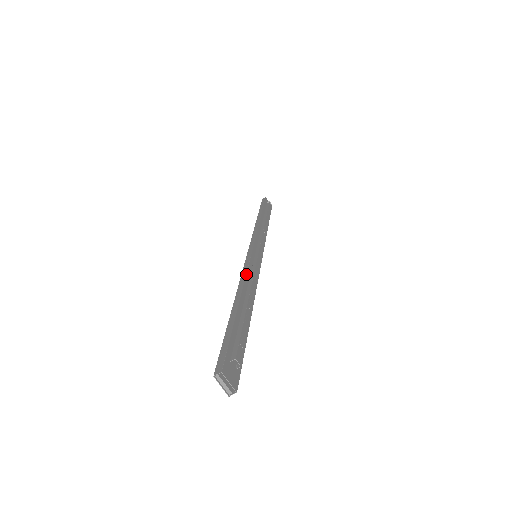
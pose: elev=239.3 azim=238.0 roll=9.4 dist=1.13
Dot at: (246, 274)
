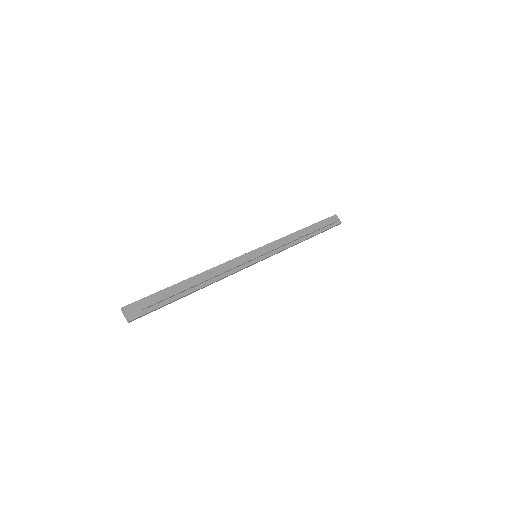
Dot at: (219, 265)
